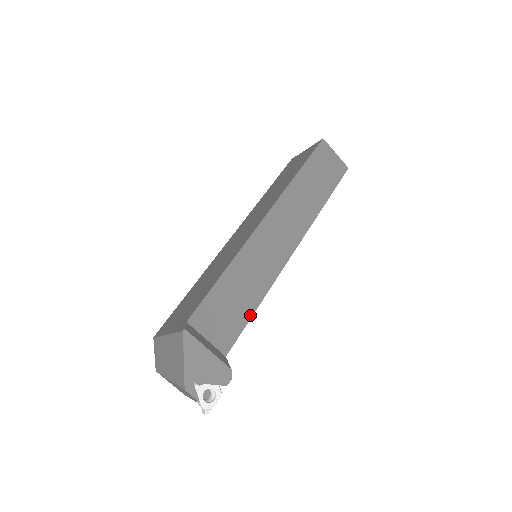
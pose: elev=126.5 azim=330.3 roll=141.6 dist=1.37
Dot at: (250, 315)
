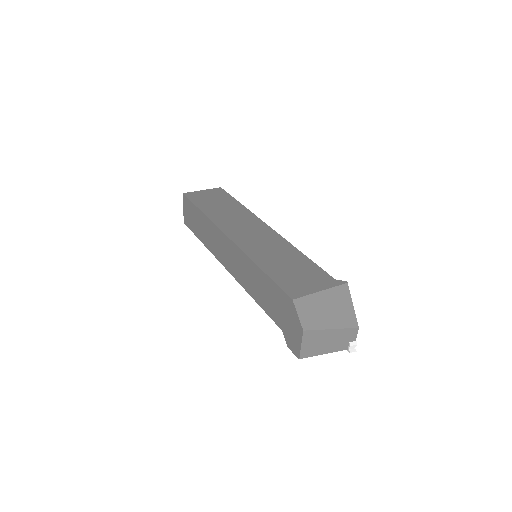
Dot at: occluded
